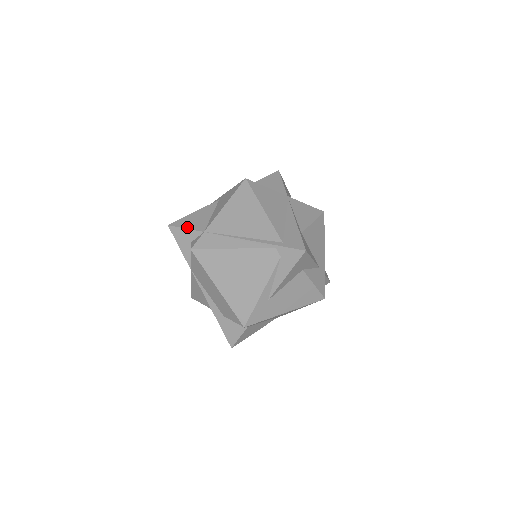
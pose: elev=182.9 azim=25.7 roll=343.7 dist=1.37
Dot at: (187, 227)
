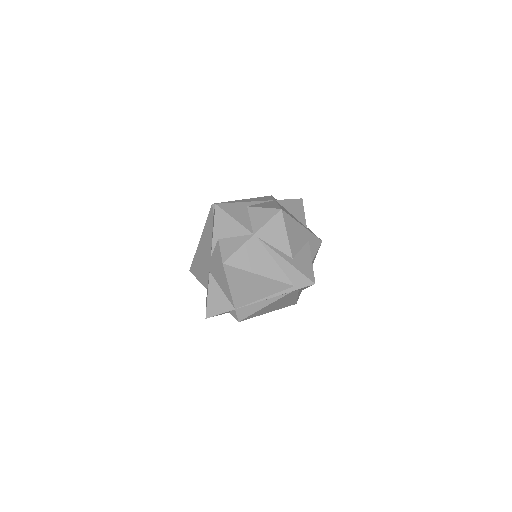
Dot at: (220, 313)
